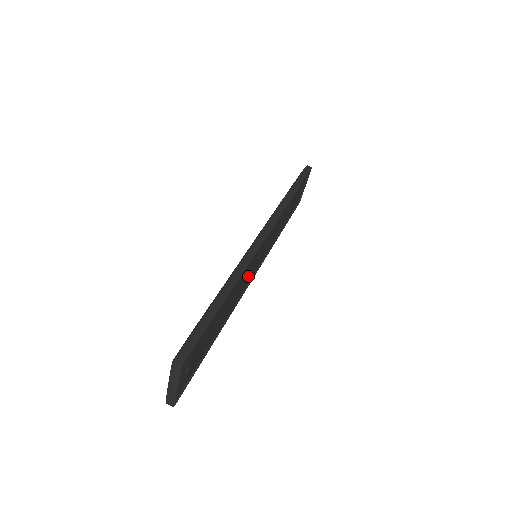
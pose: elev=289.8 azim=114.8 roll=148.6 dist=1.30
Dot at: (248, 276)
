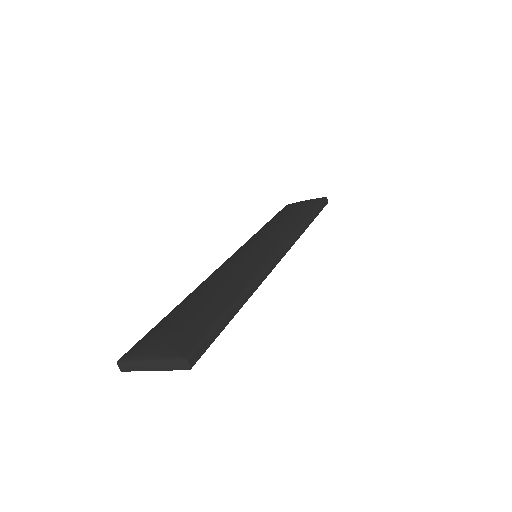
Dot at: occluded
